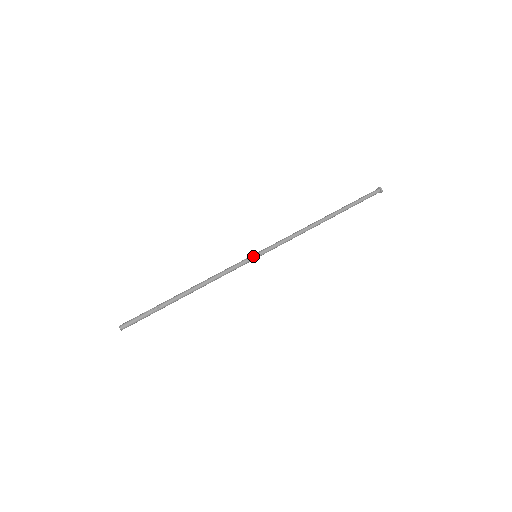
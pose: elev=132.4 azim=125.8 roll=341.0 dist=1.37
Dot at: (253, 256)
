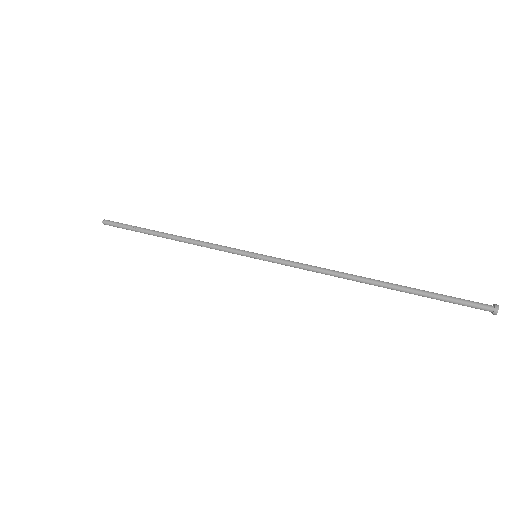
Dot at: (252, 253)
